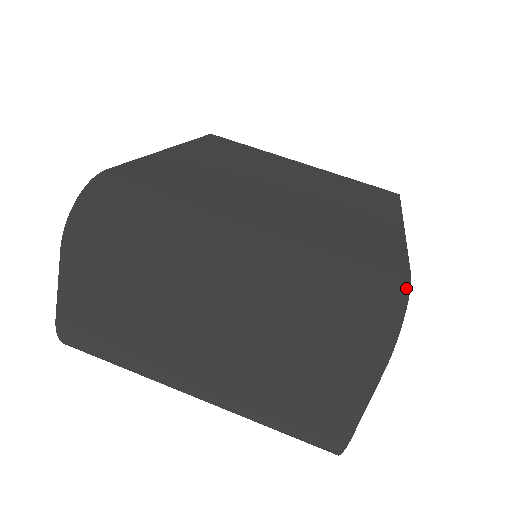
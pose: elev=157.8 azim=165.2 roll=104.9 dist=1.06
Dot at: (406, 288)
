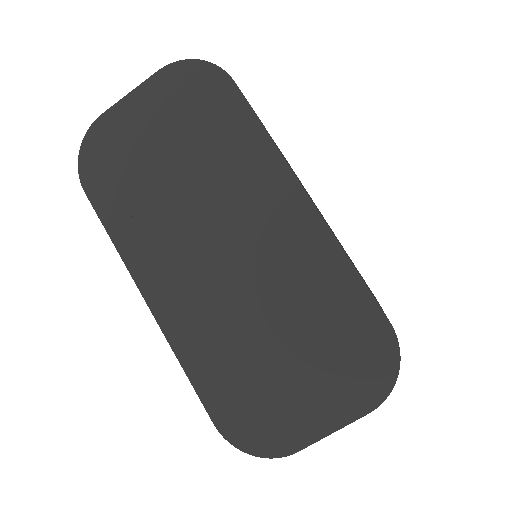
Dot at: occluded
